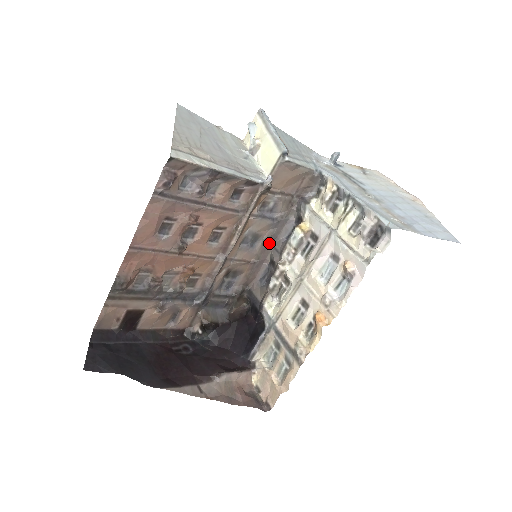
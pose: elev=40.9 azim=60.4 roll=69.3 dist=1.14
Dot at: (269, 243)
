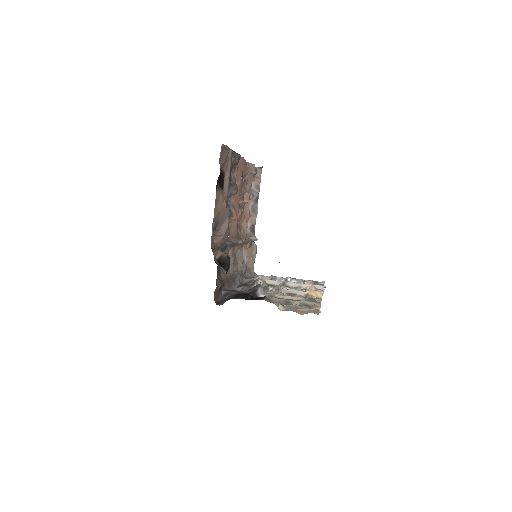
Dot at: occluded
